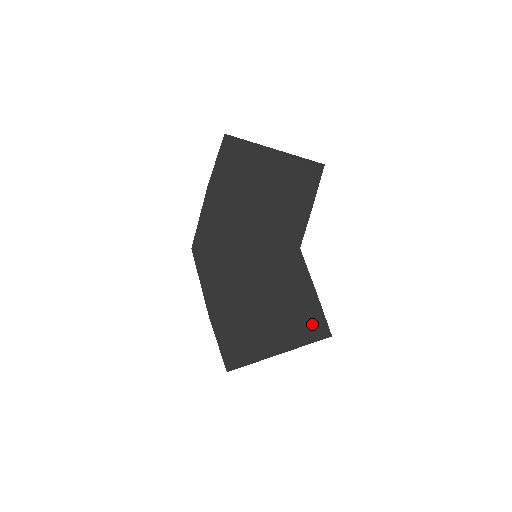
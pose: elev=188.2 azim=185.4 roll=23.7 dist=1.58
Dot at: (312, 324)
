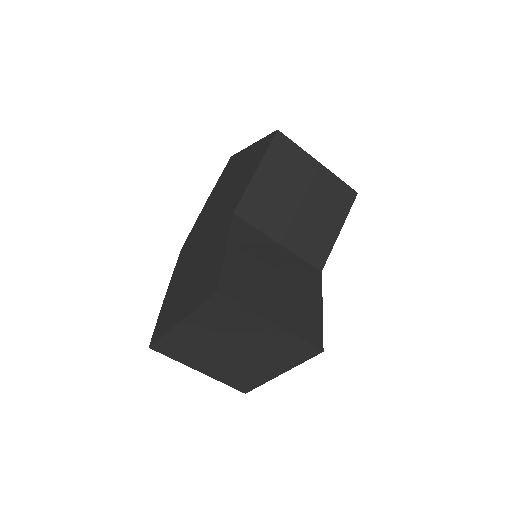
Dot at: (210, 283)
